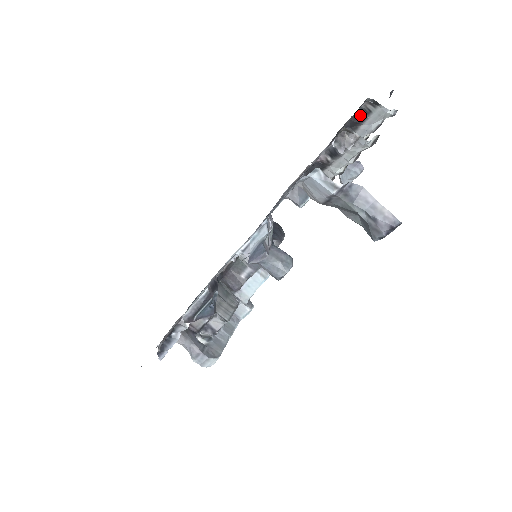
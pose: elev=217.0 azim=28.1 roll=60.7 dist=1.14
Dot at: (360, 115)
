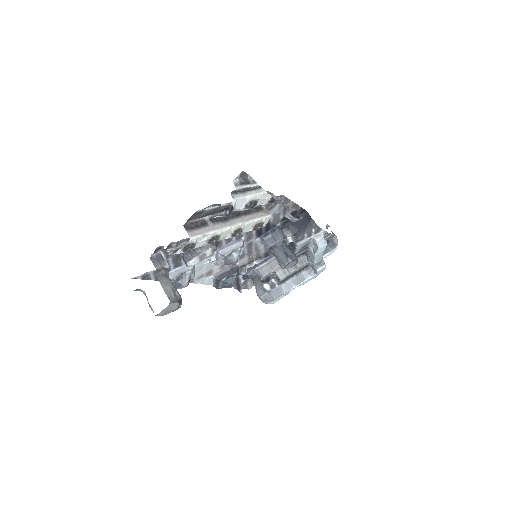
Dot at: occluded
